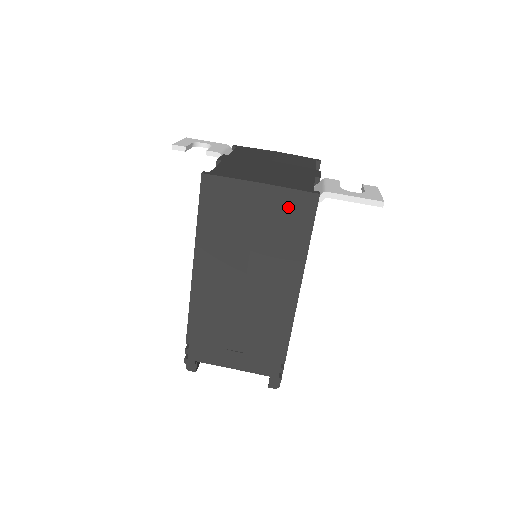
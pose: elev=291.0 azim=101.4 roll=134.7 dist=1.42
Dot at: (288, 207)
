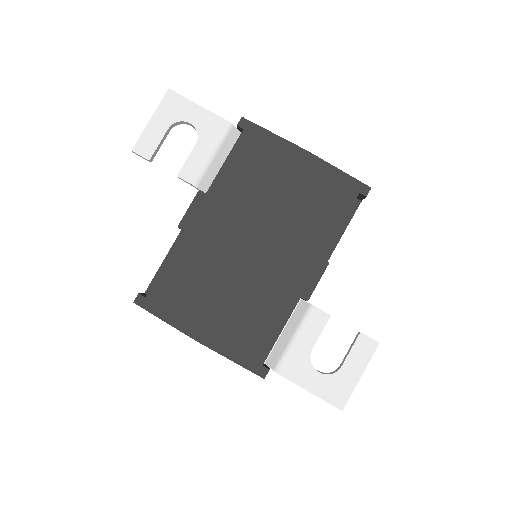
Dot at: occluded
